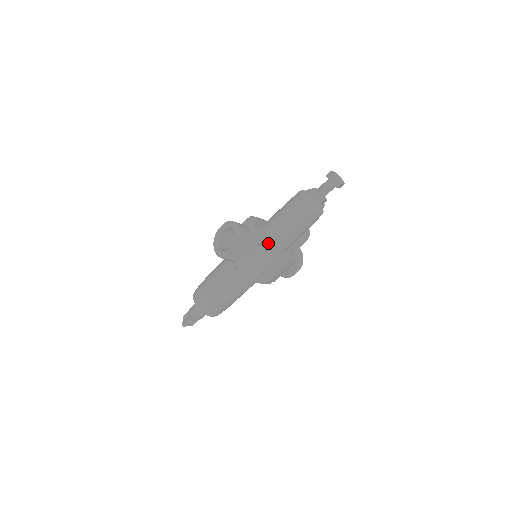
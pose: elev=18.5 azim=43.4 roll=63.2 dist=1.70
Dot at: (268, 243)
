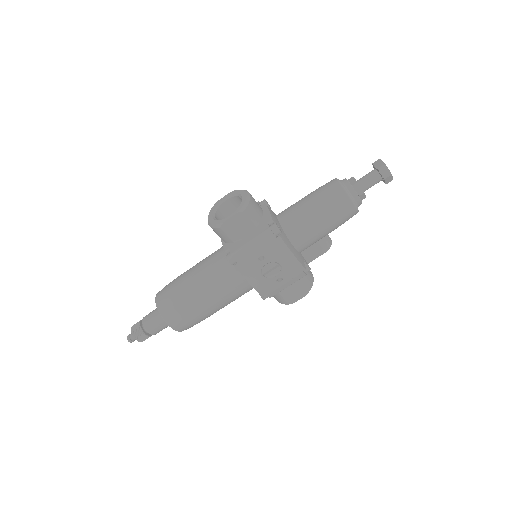
Dot at: (280, 229)
